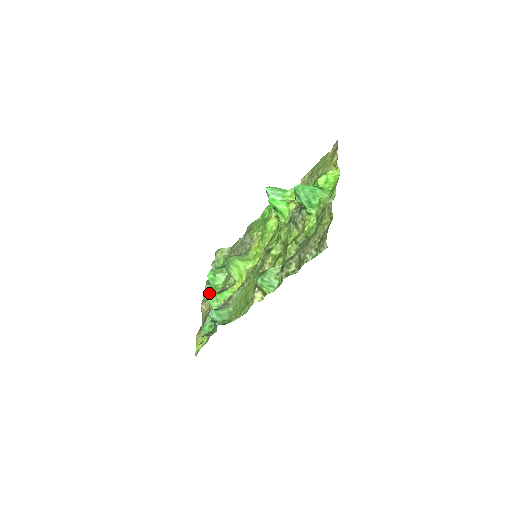
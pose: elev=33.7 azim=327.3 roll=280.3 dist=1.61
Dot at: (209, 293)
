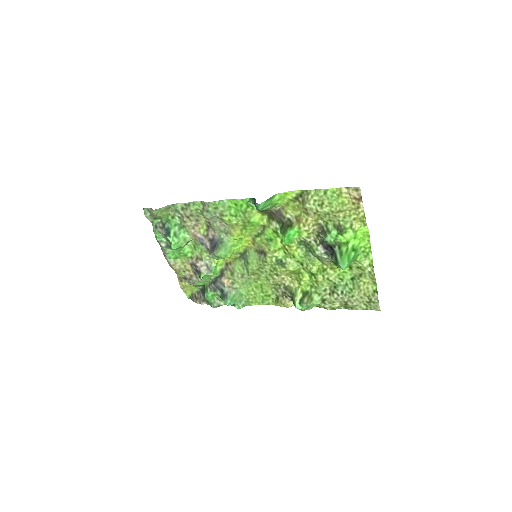
Dot at: (175, 255)
